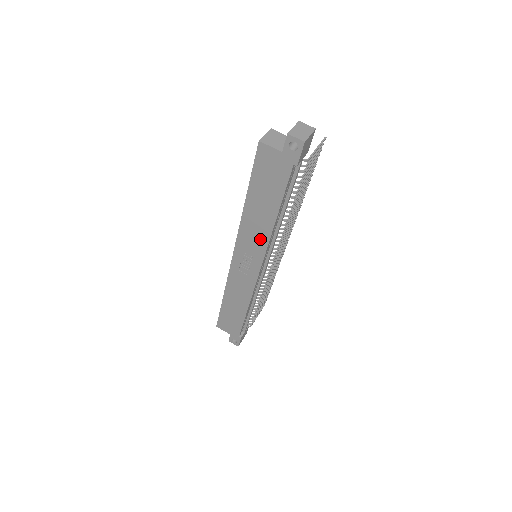
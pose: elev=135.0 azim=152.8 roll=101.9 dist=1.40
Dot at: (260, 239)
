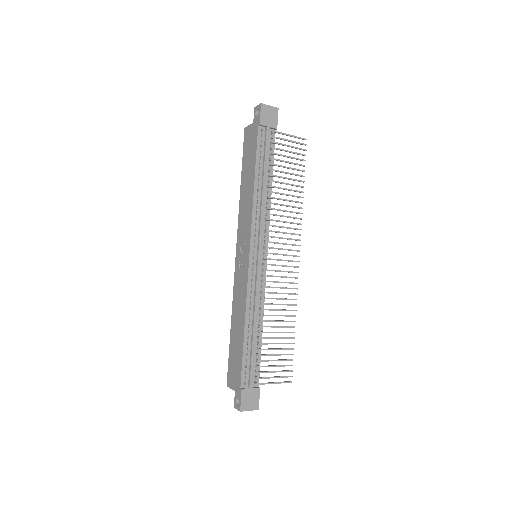
Dot at: (248, 215)
